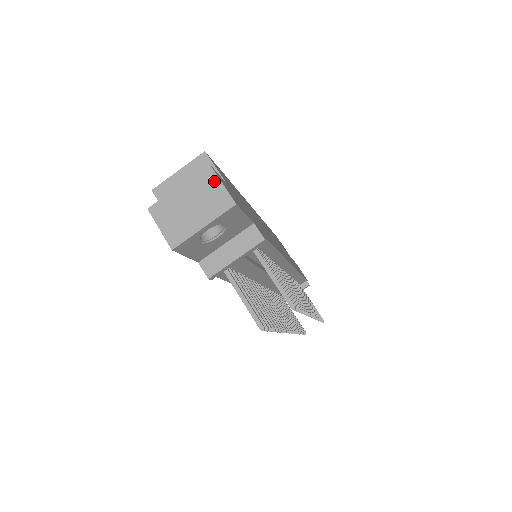
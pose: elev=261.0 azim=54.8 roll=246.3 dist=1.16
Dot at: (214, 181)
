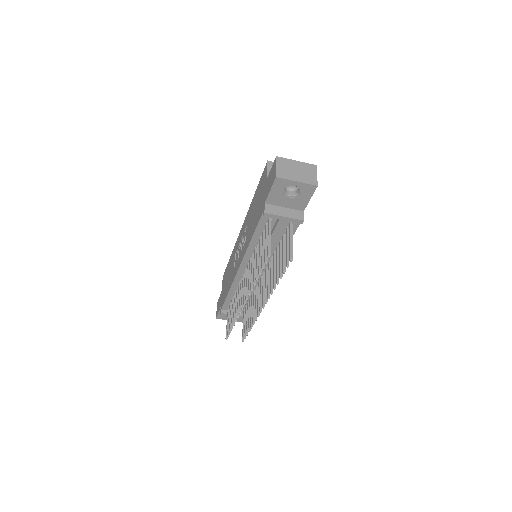
Dot at: (314, 172)
